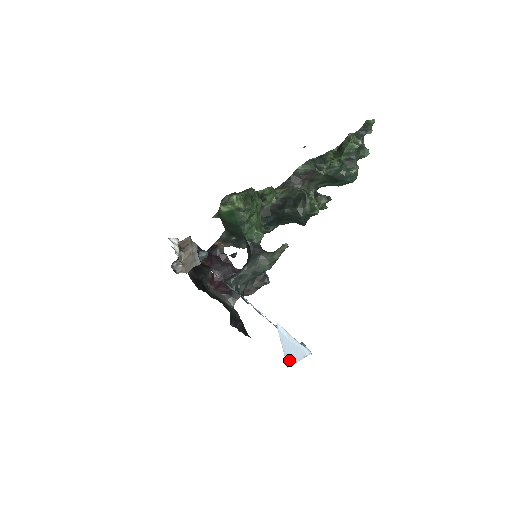
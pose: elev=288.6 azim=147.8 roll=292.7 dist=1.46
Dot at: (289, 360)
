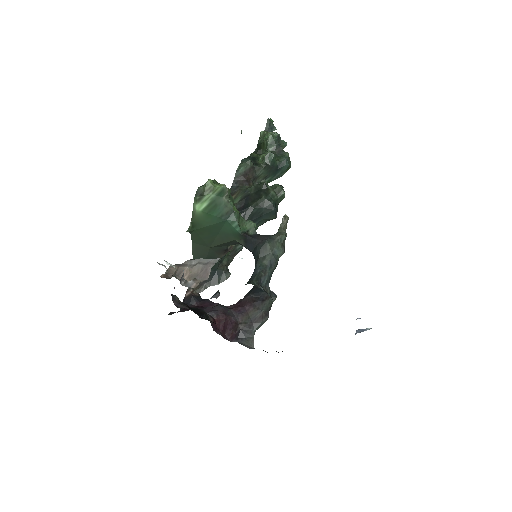
Dot at: occluded
